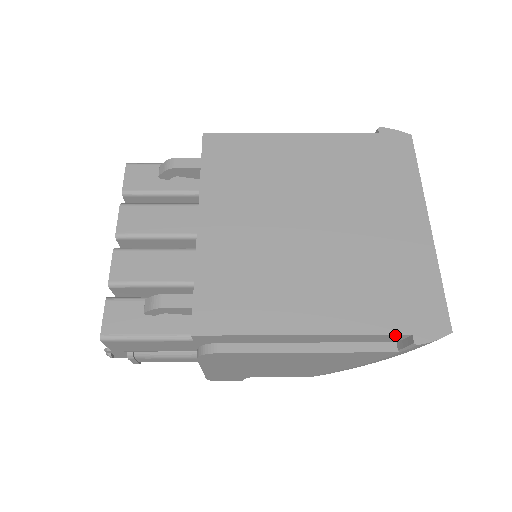
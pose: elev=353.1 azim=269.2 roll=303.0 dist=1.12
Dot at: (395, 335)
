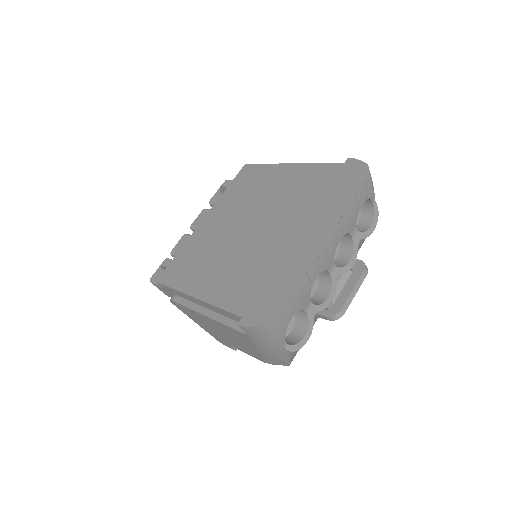
Dot at: (235, 315)
